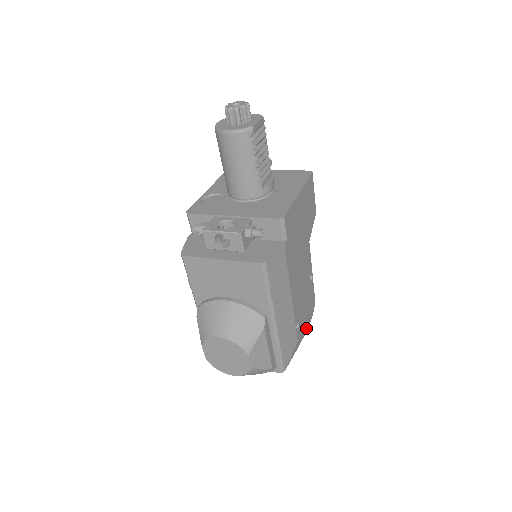
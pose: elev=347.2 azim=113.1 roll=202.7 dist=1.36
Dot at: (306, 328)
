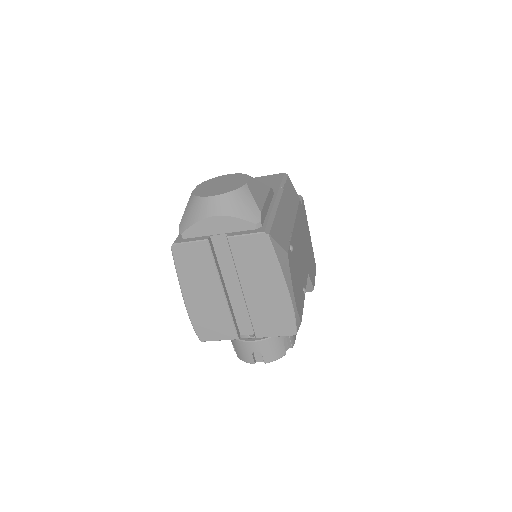
Dot at: (293, 289)
